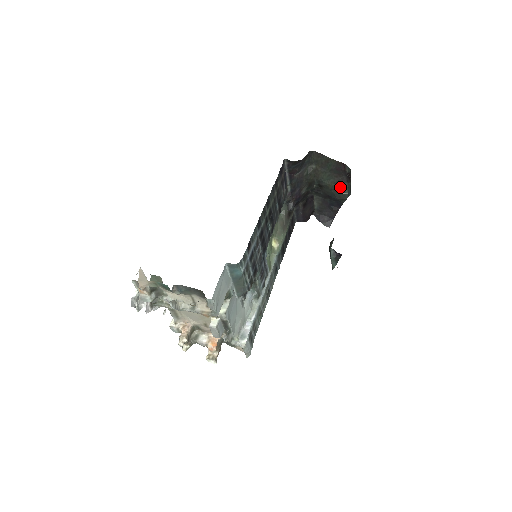
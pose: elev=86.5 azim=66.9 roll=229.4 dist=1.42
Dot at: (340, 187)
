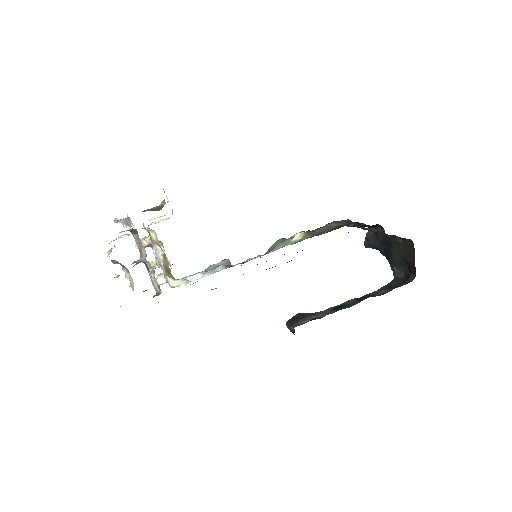
Dot at: (397, 264)
